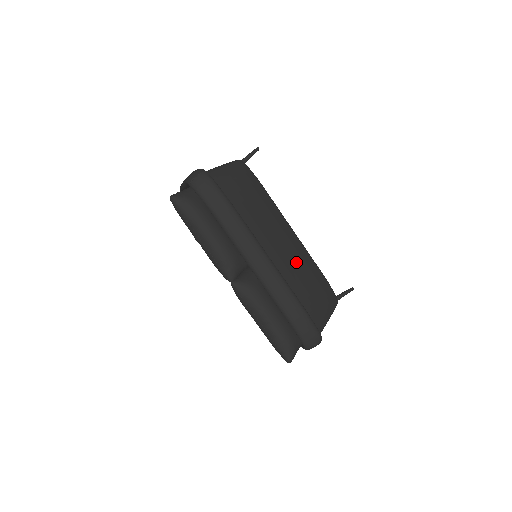
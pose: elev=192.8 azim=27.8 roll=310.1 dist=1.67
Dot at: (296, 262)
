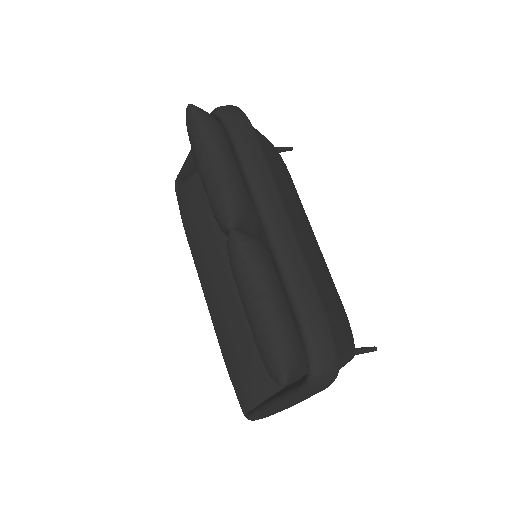
Dot at: (318, 259)
